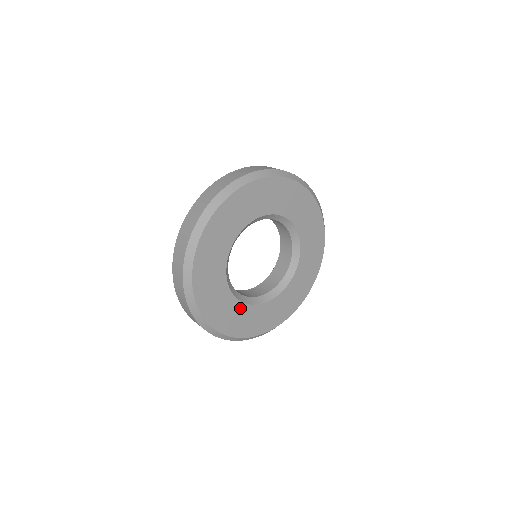
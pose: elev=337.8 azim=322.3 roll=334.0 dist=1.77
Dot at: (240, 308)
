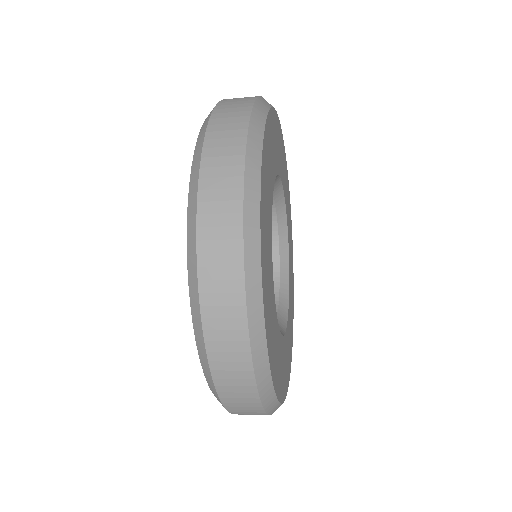
Dot at: (271, 277)
